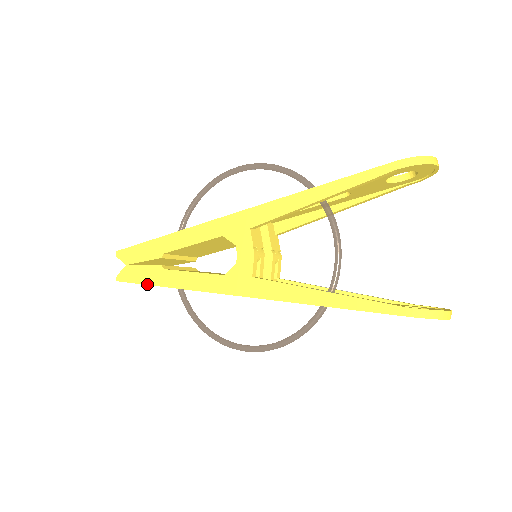
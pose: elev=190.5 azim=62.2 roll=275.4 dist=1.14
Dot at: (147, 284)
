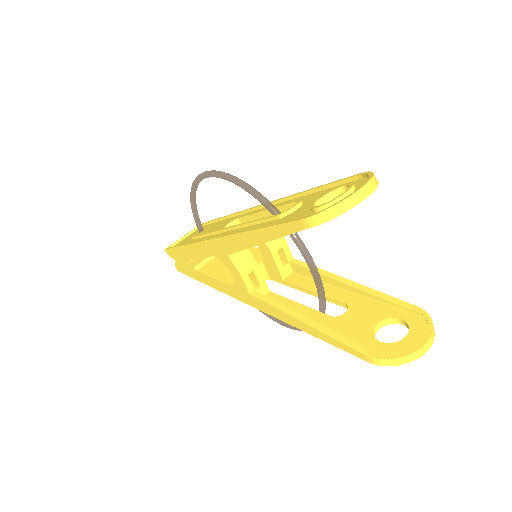
Dot at: occluded
